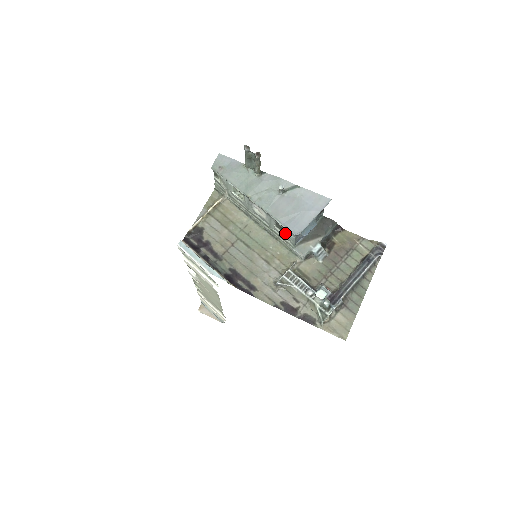
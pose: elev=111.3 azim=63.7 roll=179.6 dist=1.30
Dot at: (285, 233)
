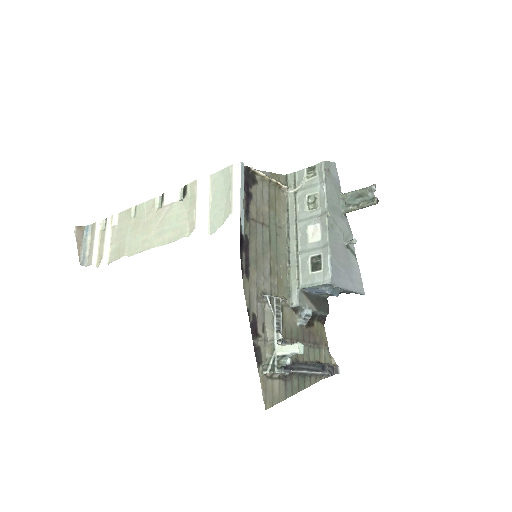
Dot at: (313, 271)
